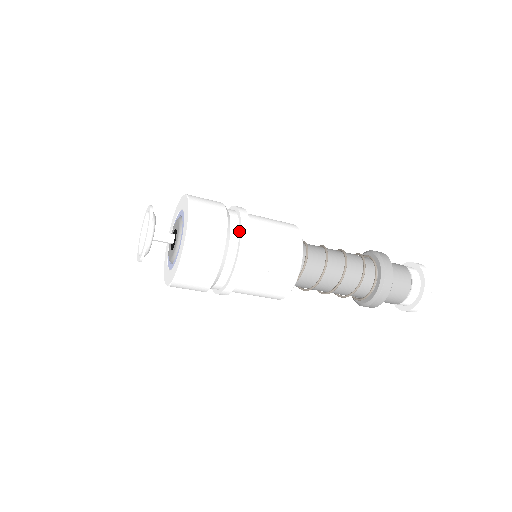
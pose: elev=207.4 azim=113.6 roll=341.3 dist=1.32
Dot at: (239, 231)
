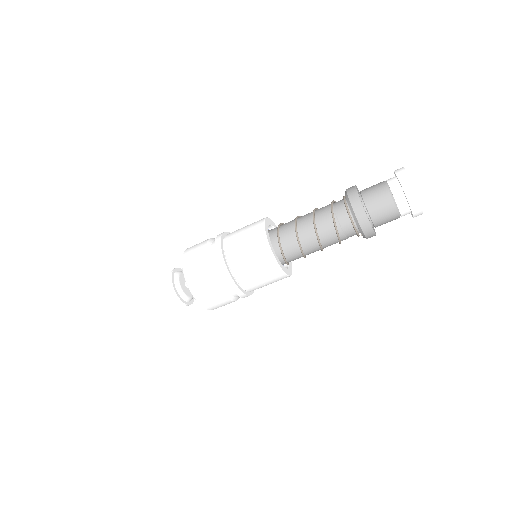
Dot at: occluded
